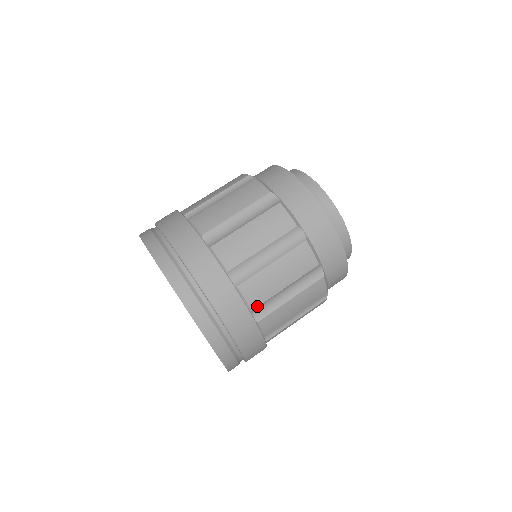
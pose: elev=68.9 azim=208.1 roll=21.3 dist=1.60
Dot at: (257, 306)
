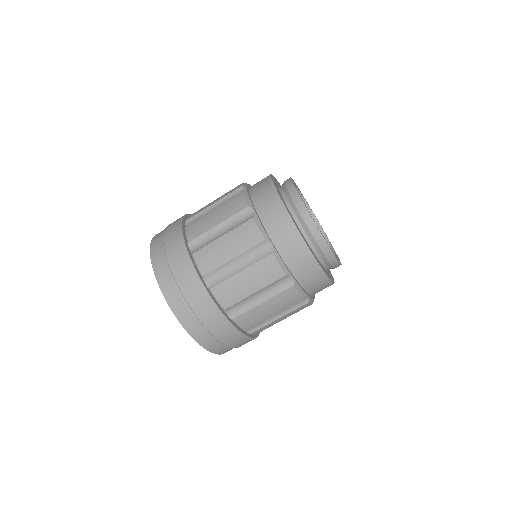
Dot at: (207, 273)
